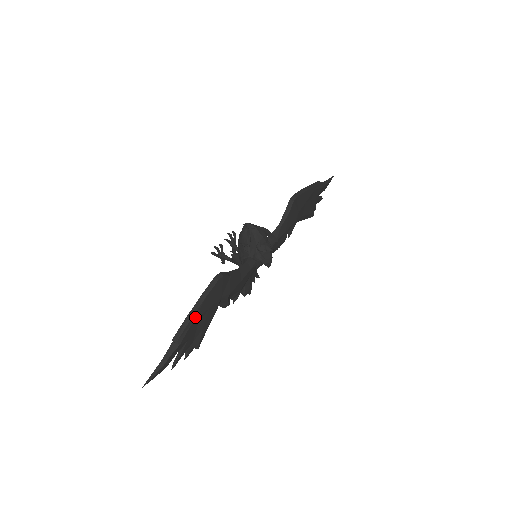
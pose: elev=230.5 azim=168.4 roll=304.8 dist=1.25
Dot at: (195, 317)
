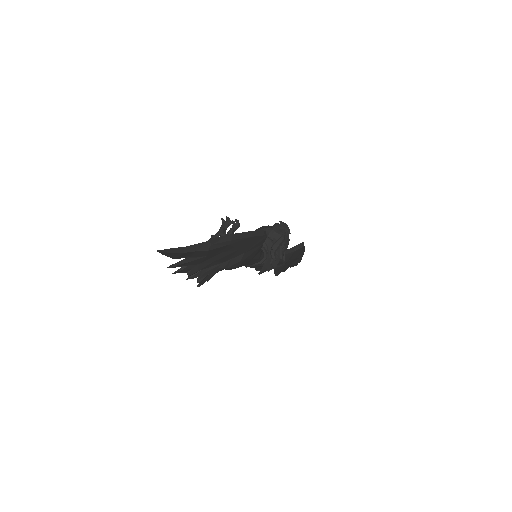
Dot at: (234, 242)
